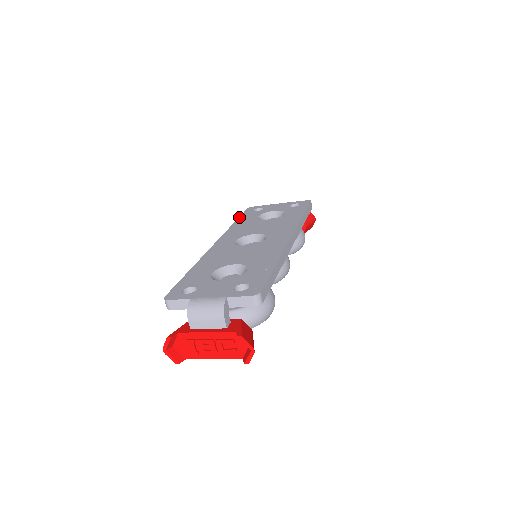
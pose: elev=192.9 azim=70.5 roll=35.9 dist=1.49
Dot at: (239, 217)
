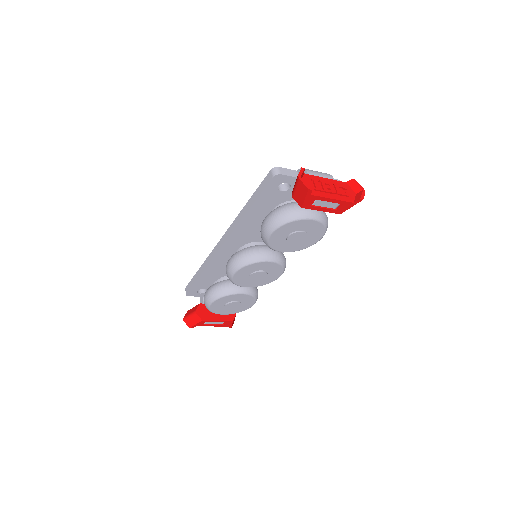
Dot at: (195, 274)
